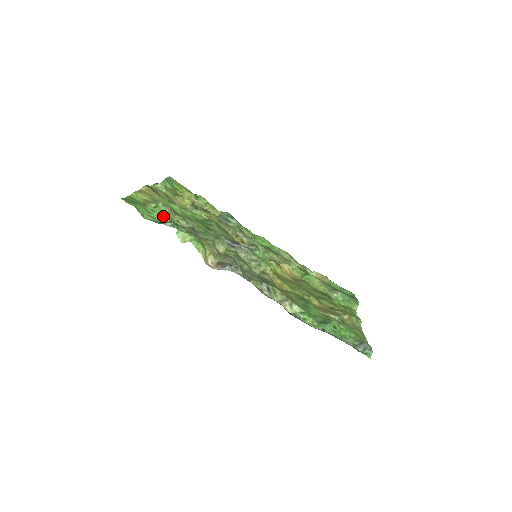
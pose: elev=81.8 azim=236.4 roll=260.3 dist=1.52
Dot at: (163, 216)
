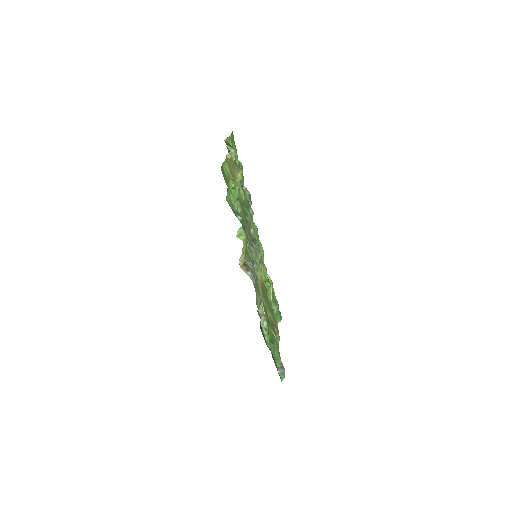
Dot at: (235, 201)
